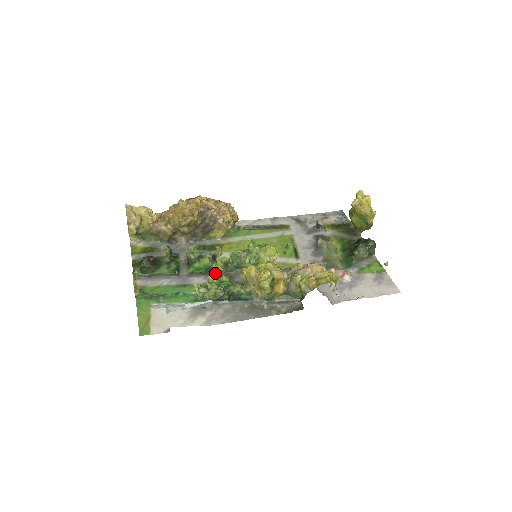
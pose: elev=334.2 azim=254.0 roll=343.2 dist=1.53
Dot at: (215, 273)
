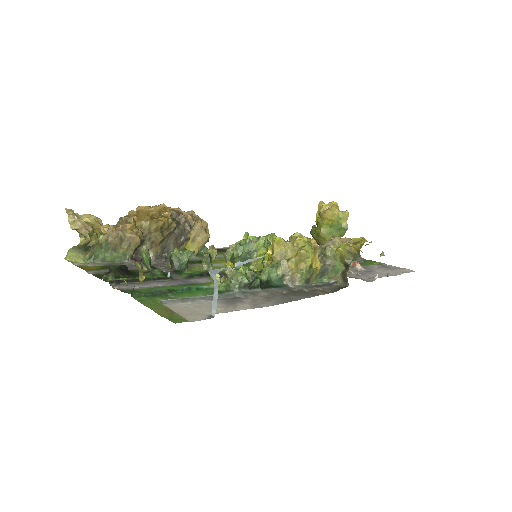
Dot at: occluded
